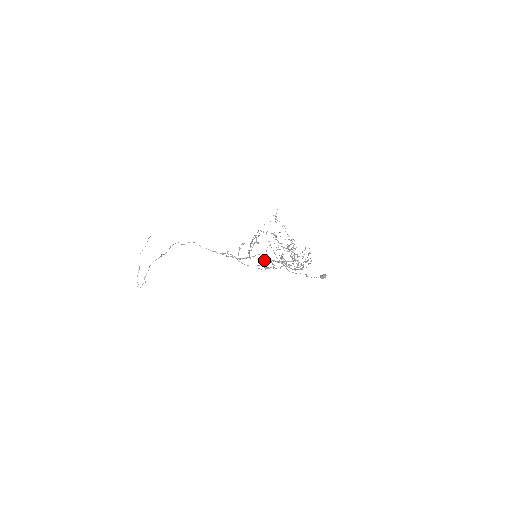
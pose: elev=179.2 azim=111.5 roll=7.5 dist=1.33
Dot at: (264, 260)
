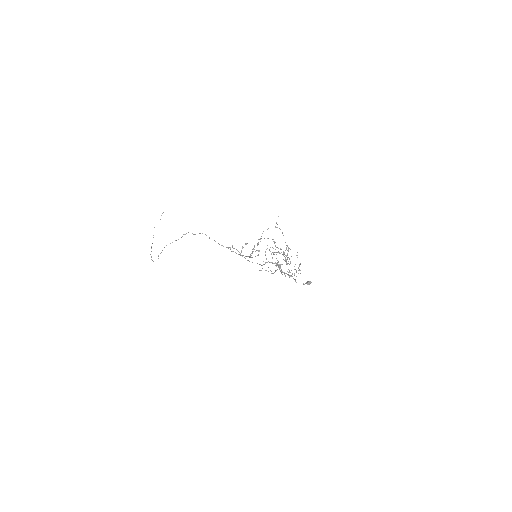
Dot at: occluded
